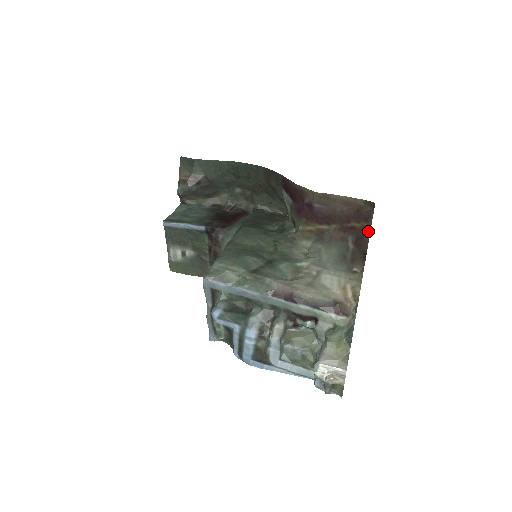
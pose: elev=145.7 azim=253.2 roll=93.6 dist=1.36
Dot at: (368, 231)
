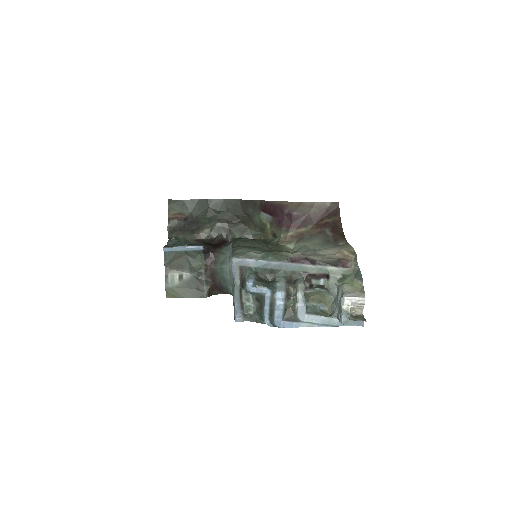
Dot at: (339, 221)
